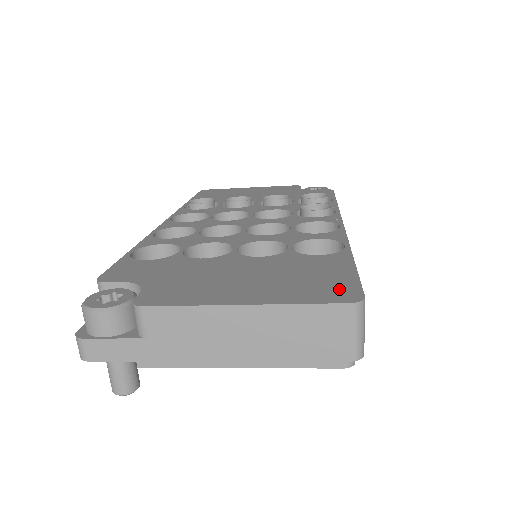
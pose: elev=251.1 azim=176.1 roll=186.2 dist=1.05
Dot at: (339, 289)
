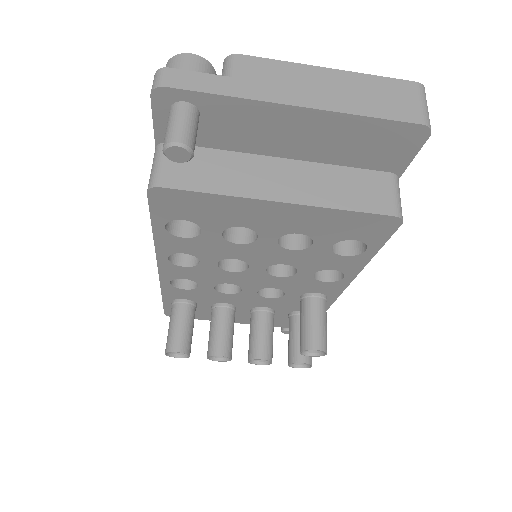
Dot at: occluded
